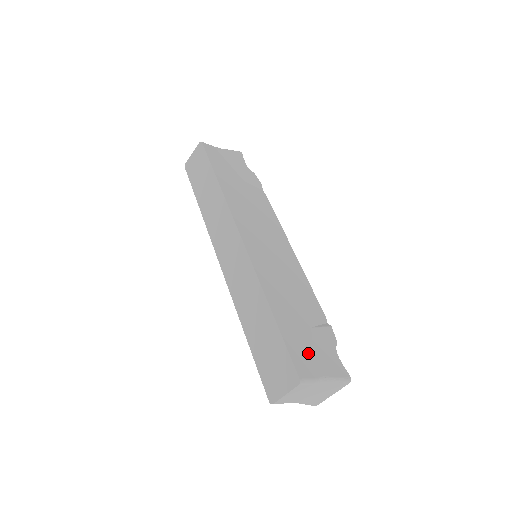
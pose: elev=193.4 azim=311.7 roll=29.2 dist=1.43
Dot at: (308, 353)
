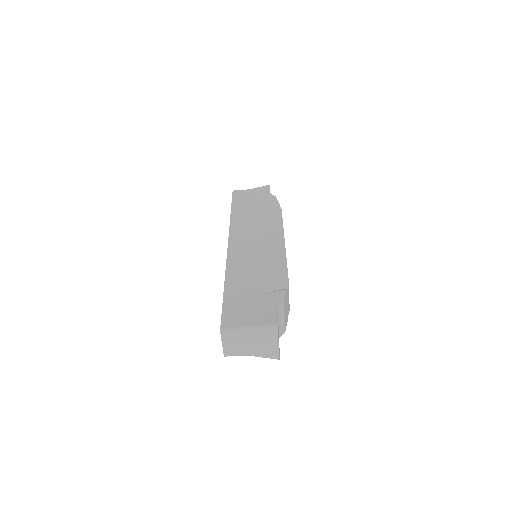
Dot at: (244, 311)
